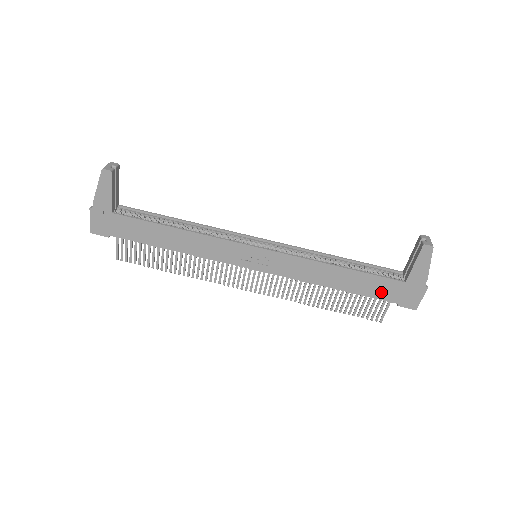
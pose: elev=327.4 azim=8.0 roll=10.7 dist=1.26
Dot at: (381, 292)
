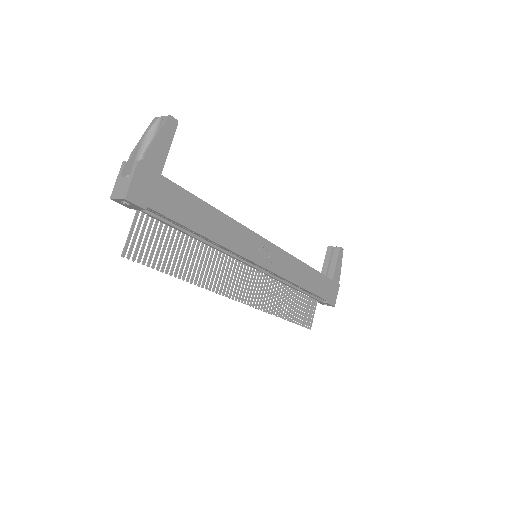
Dot at: (322, 290)
